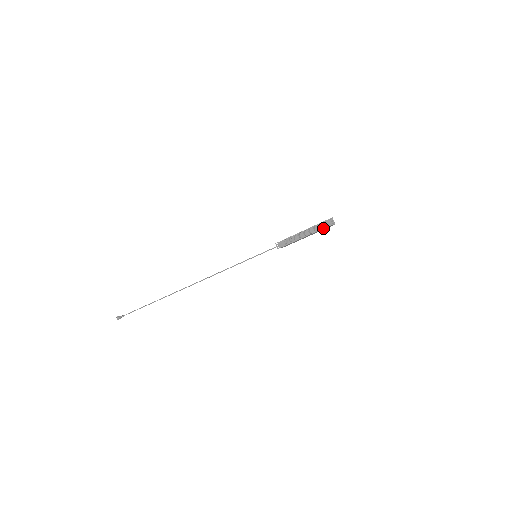
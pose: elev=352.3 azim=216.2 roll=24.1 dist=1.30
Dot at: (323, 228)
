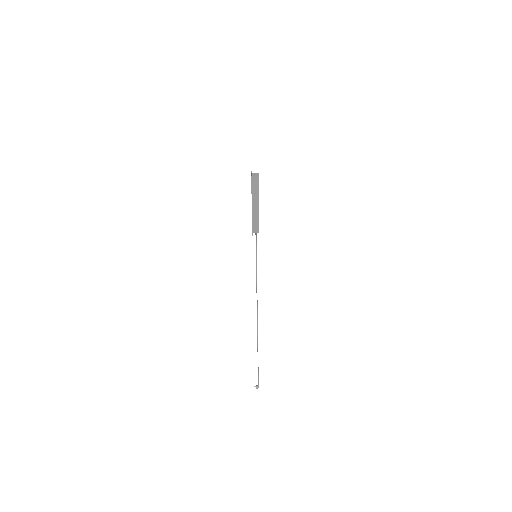
Dot at: (251, 186)
